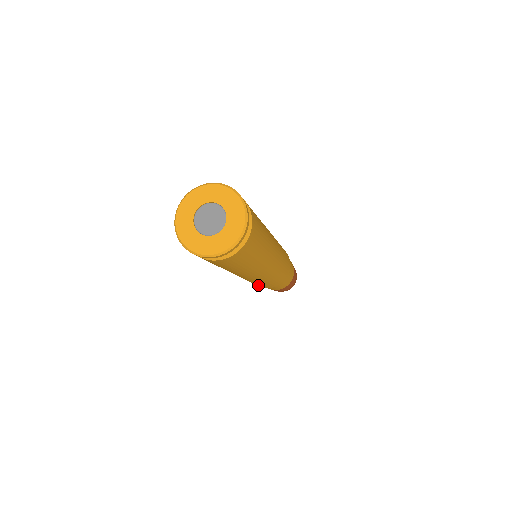
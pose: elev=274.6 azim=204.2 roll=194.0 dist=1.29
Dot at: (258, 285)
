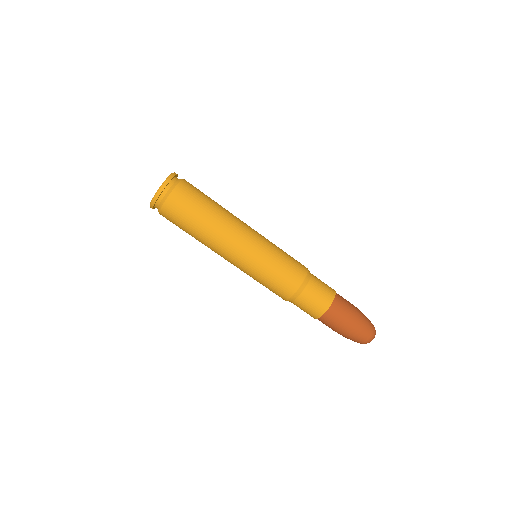
Dot at: (274, 290)
